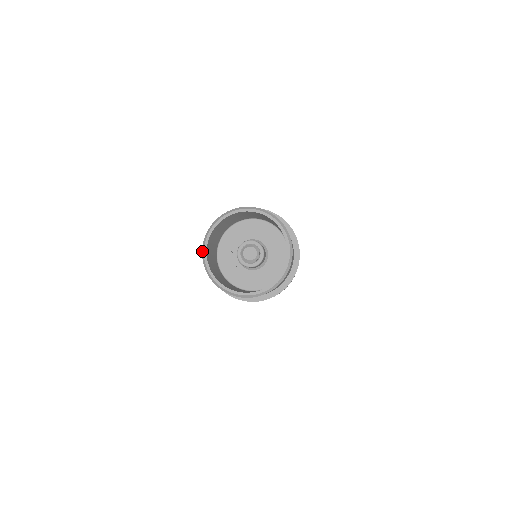
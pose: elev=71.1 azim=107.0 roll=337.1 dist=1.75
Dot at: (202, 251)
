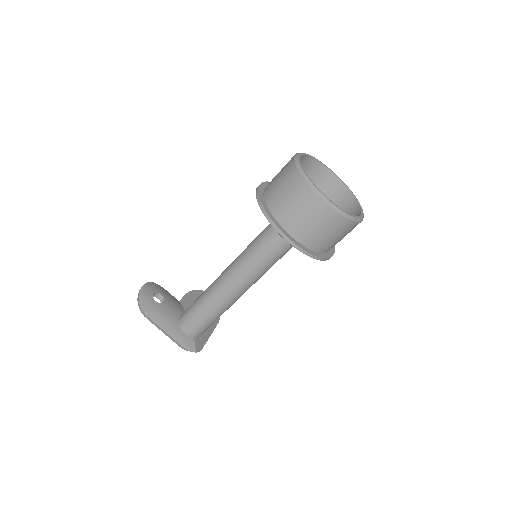
Dot at: occluded
